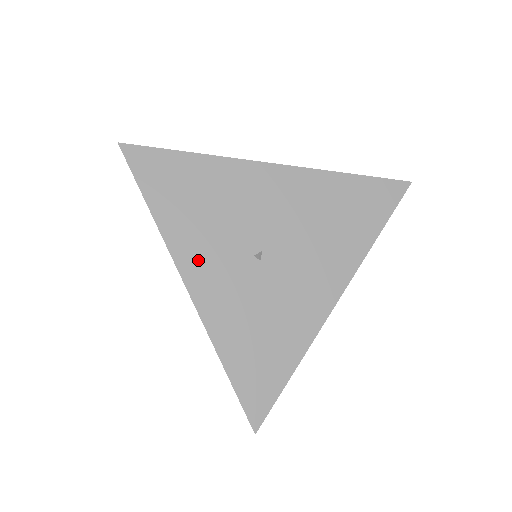
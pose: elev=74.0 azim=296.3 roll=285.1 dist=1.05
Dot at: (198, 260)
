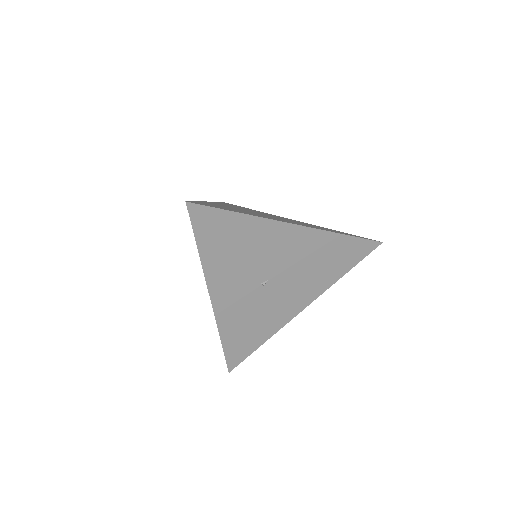
Dot at: (223, 284)
